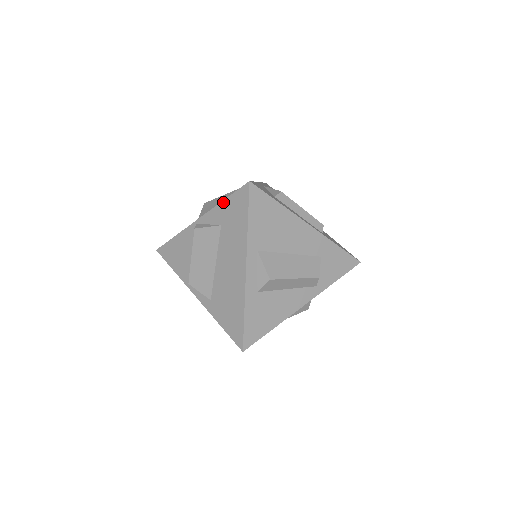
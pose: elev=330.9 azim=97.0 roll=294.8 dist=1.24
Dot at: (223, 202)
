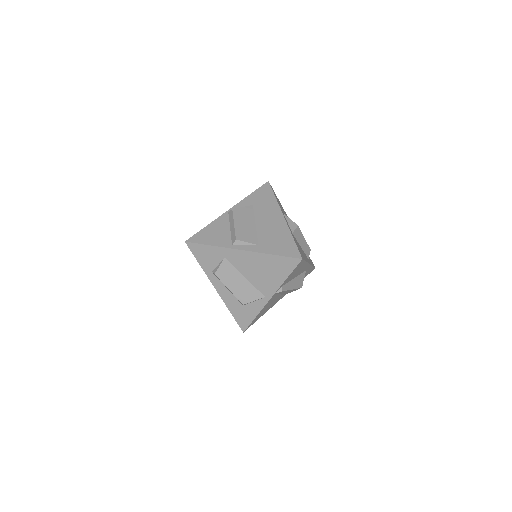
Dot at: (250, 195)
